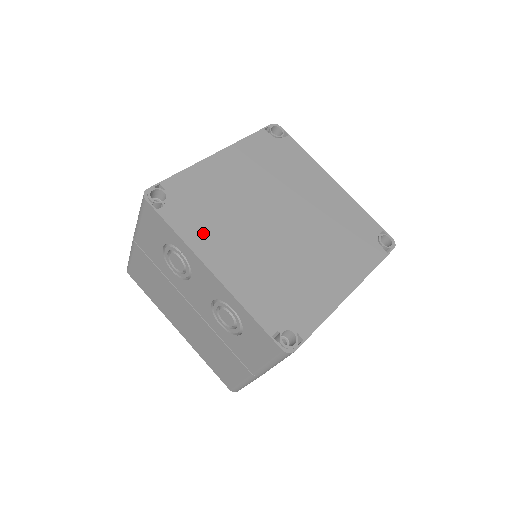
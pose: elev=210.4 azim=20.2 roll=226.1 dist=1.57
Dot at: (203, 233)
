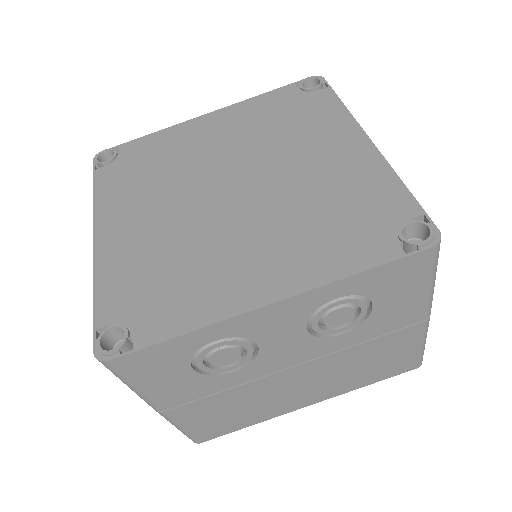
Dot at: (202, 295)
